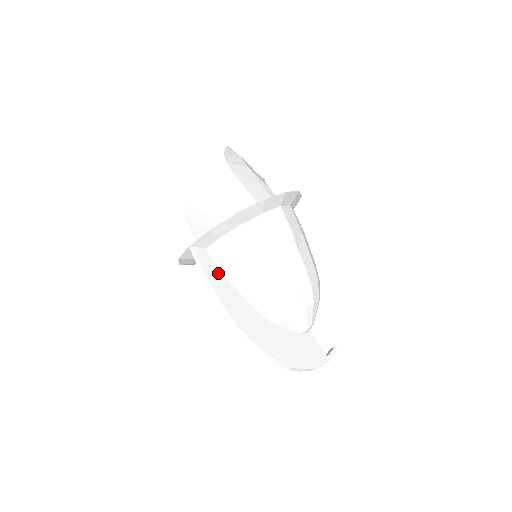
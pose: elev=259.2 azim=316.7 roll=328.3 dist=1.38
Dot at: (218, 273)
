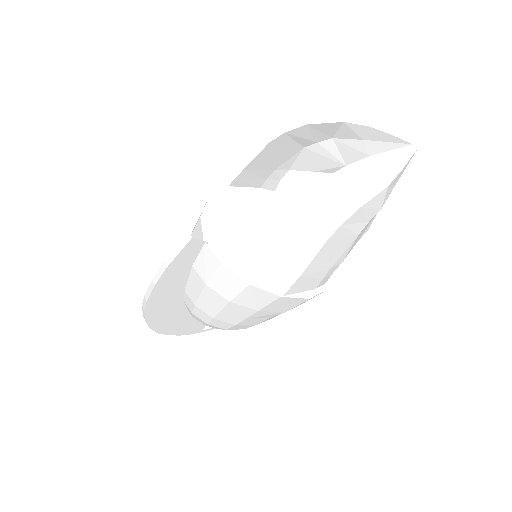
Dot at: (187, 265)
